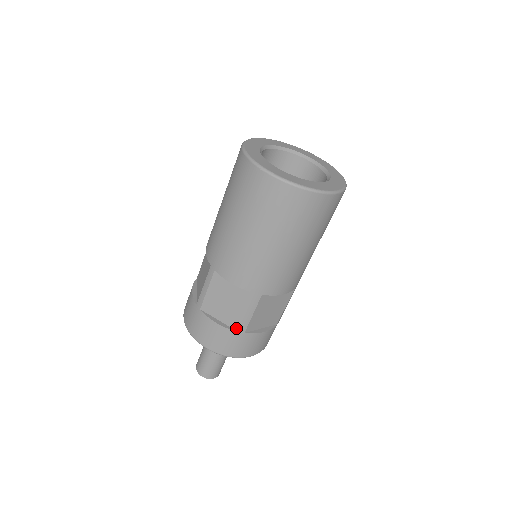
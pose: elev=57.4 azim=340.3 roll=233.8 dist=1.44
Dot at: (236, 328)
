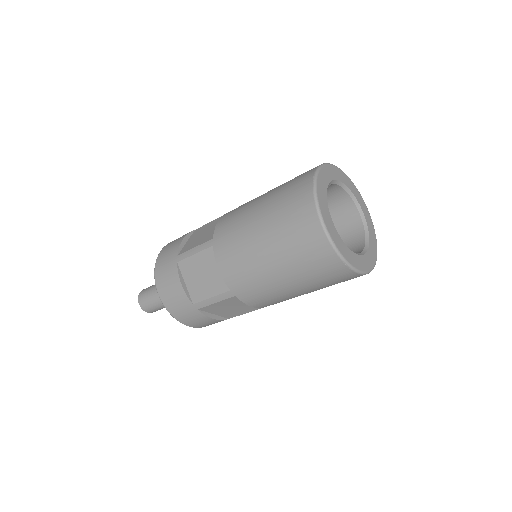
Dot at: (229, 318)
